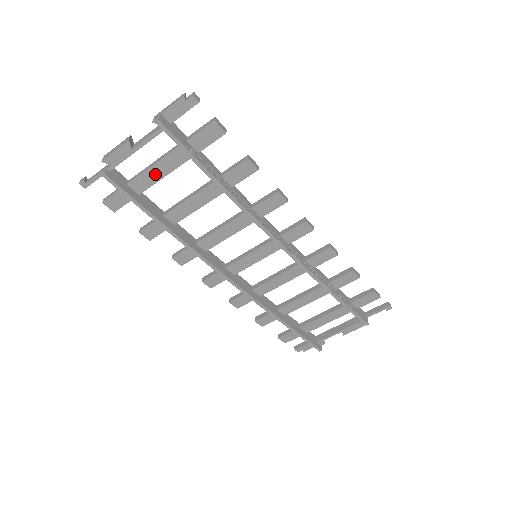
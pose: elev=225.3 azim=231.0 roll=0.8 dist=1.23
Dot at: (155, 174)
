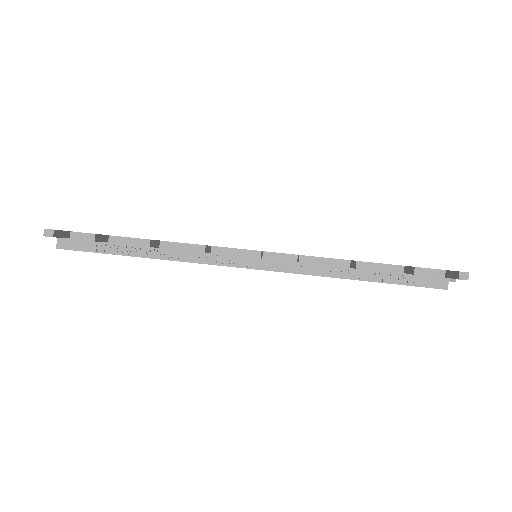
Dot at: occluded
